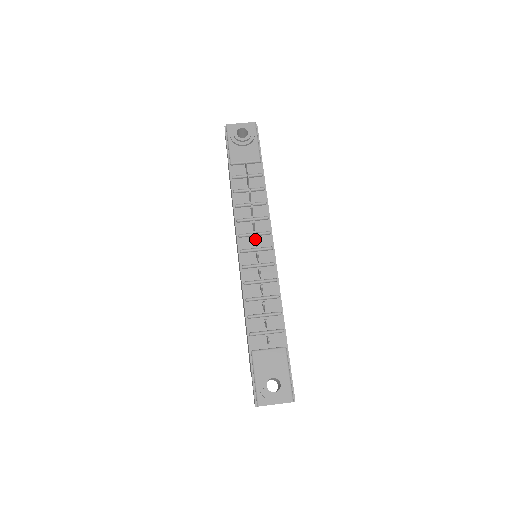
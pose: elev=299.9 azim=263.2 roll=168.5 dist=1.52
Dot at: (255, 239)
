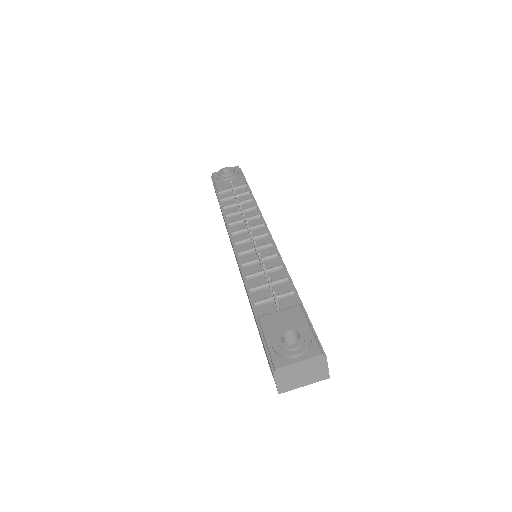
Dot at: (246, 224)
